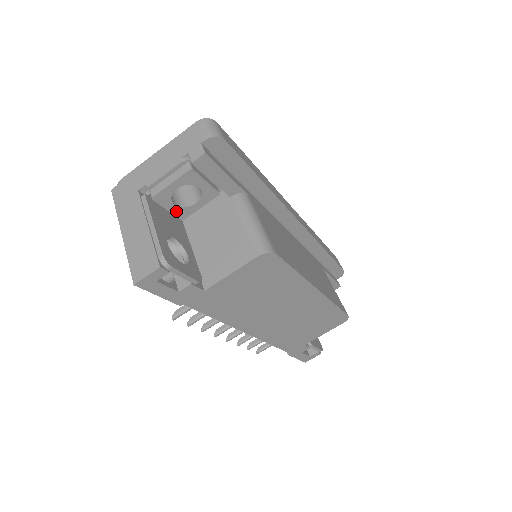
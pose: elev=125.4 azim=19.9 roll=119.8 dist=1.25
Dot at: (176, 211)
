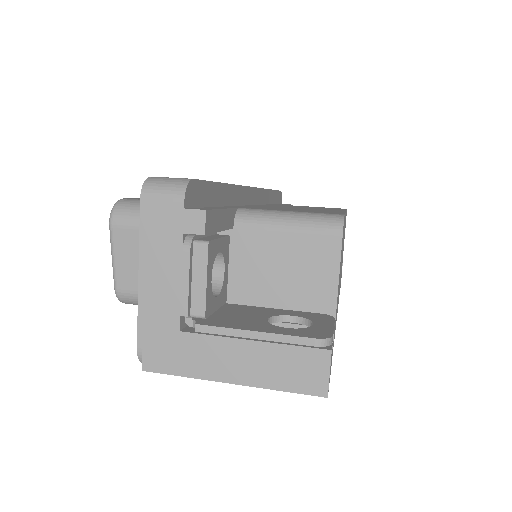
Dot at: (220, 301)
